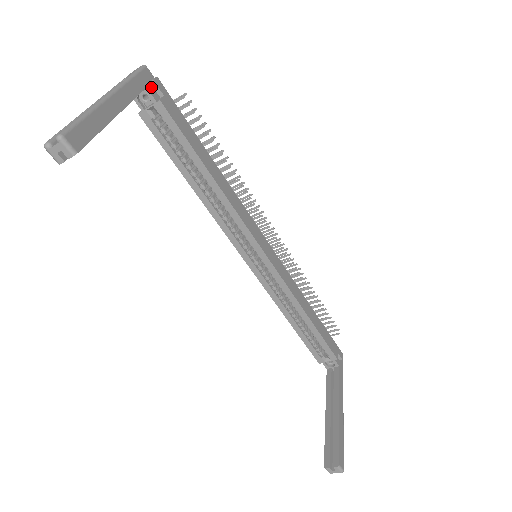
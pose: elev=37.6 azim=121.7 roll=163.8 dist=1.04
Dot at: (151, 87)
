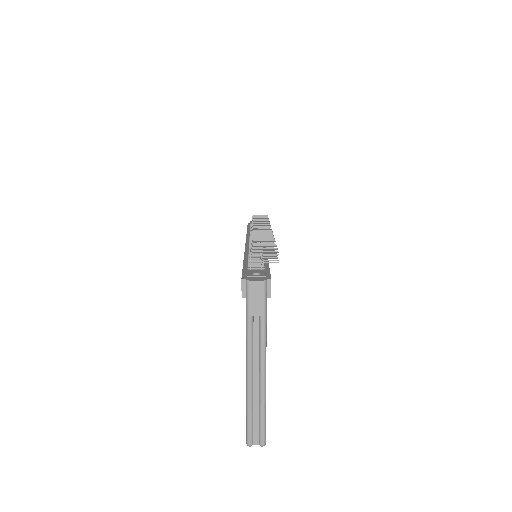
Dot at: occluded
